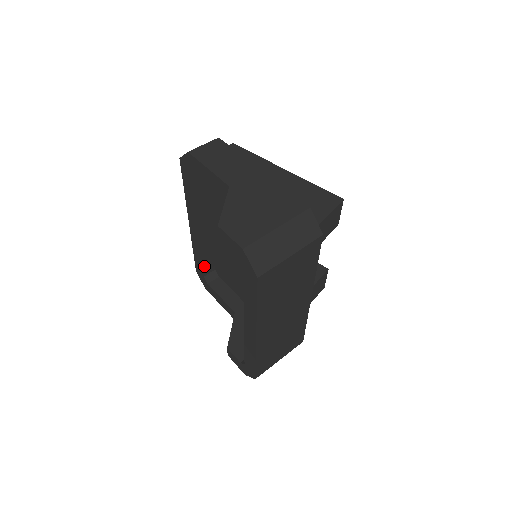
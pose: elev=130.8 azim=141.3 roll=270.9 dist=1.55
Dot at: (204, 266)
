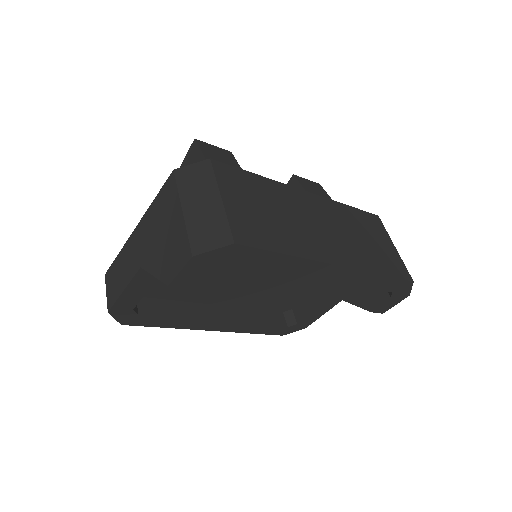
Dot at: (273, 324)
